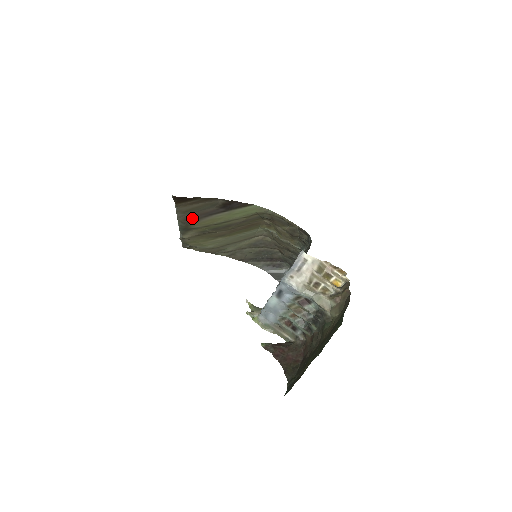
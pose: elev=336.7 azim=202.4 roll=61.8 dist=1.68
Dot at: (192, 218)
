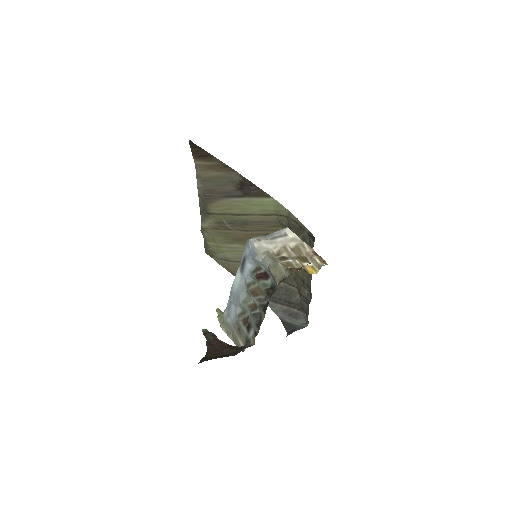
Dot at: (211, 195)
